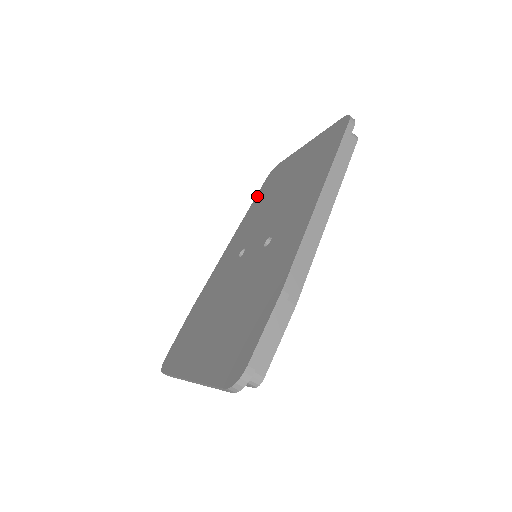
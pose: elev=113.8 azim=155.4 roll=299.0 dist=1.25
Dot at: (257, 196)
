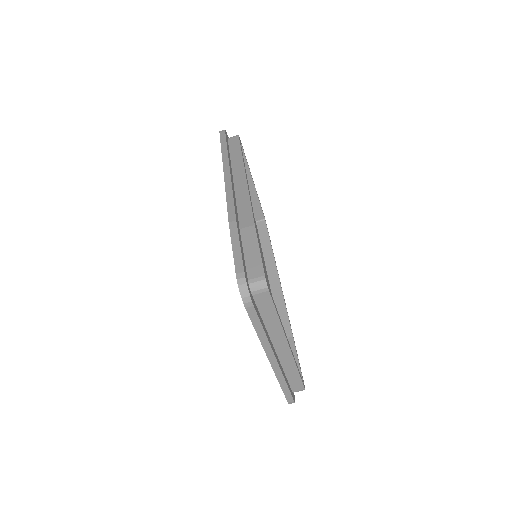
Dot at: occluded
